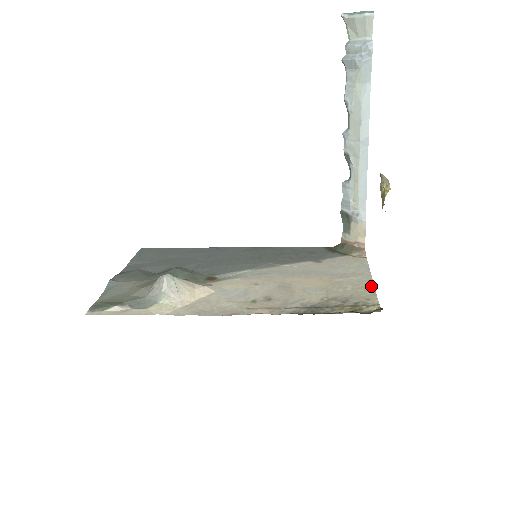
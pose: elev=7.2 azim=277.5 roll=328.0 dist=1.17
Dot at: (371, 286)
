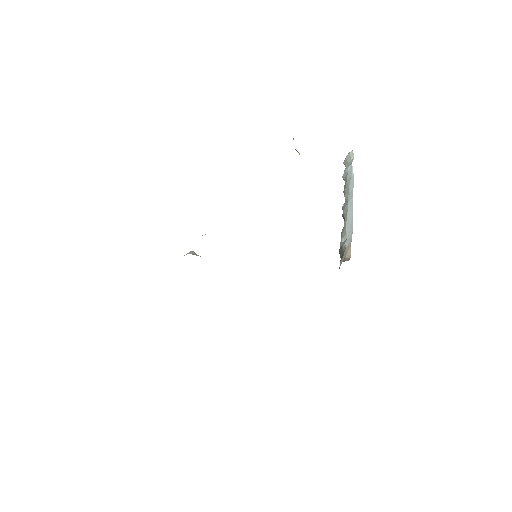
Dot at: occluded
